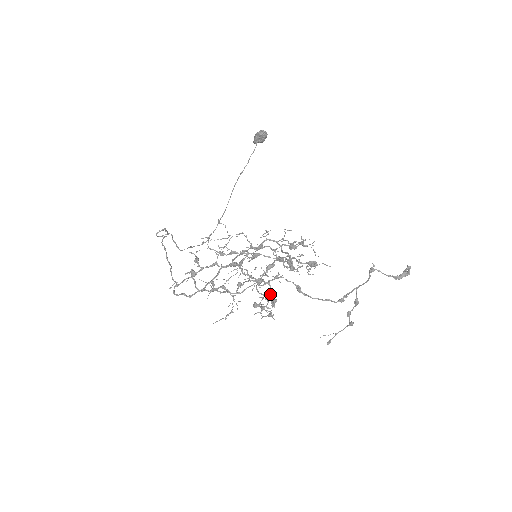
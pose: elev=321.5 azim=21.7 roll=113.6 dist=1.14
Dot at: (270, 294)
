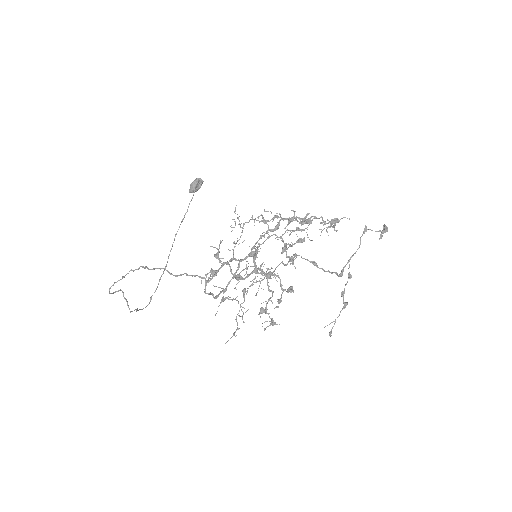
Dot at: (281, 286)
